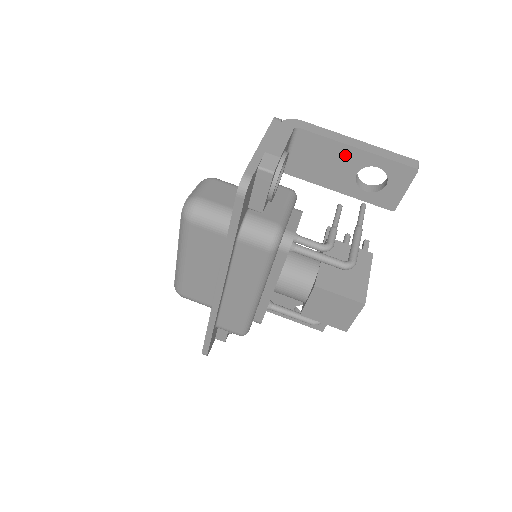
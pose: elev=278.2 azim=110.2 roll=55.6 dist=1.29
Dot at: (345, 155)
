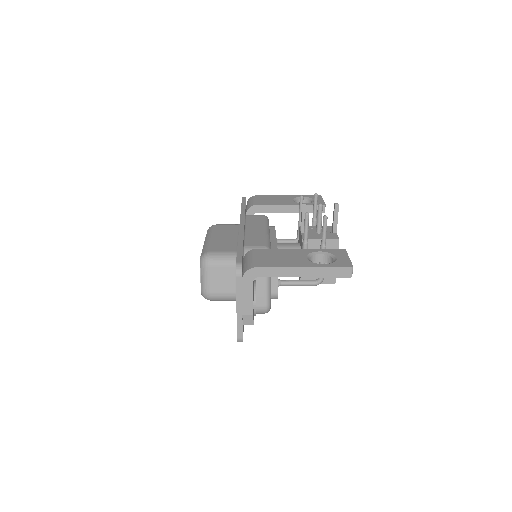
Dot at: occluded
